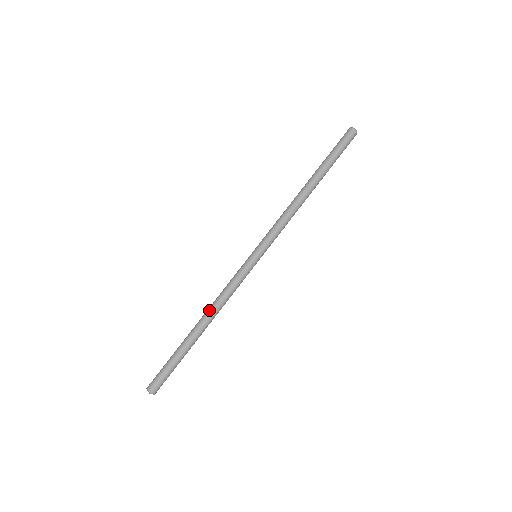
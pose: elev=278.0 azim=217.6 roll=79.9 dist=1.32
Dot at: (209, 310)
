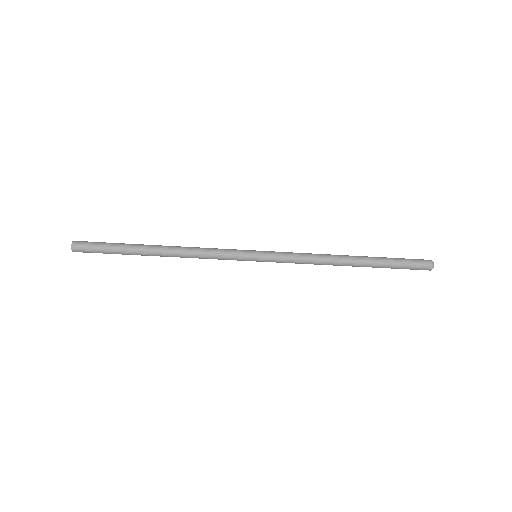
Dot at: occluded
